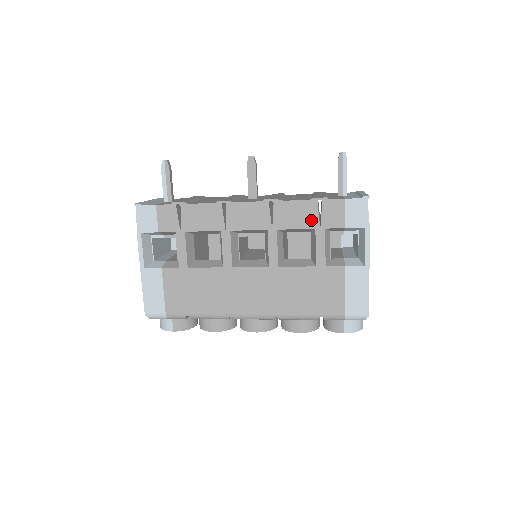
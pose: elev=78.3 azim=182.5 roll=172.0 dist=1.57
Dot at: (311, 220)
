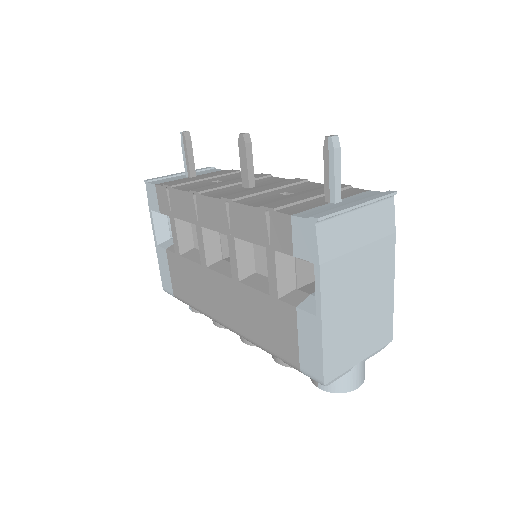
Dot at: (261, 235)
